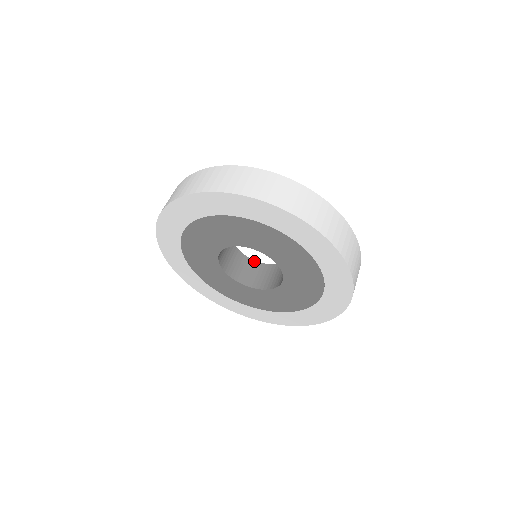
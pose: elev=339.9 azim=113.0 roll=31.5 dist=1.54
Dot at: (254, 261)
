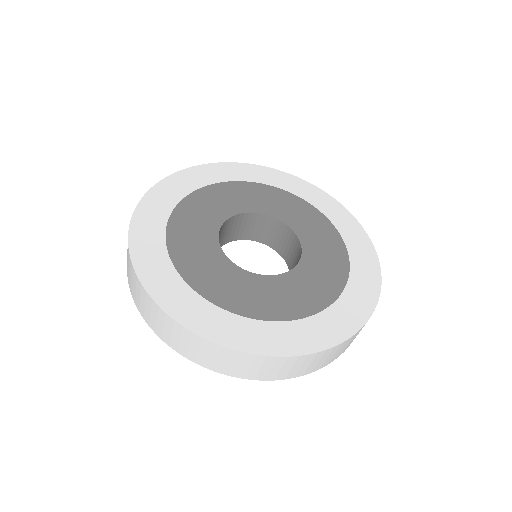
Dot at: (277, 220)
